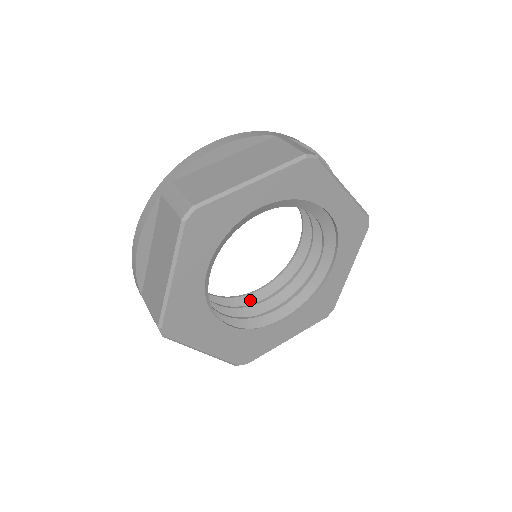
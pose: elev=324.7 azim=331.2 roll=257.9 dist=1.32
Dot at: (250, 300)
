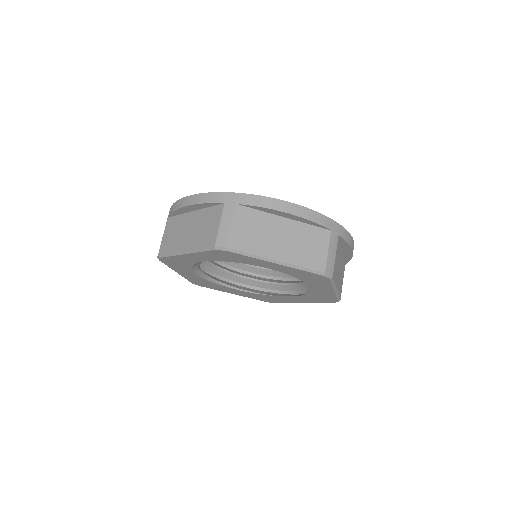
Dot at: occluded
